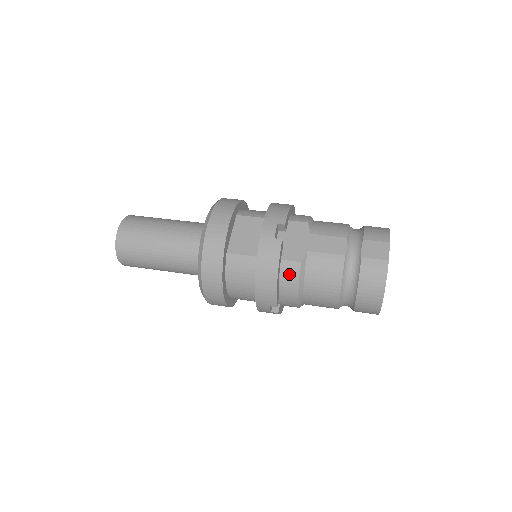
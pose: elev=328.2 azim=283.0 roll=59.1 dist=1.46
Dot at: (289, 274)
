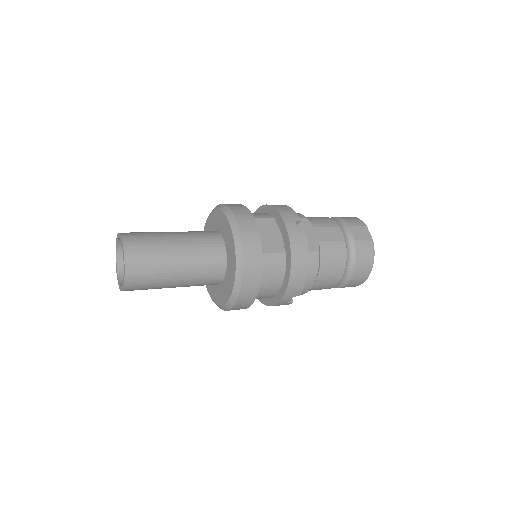
Dot at: (311, 263)
